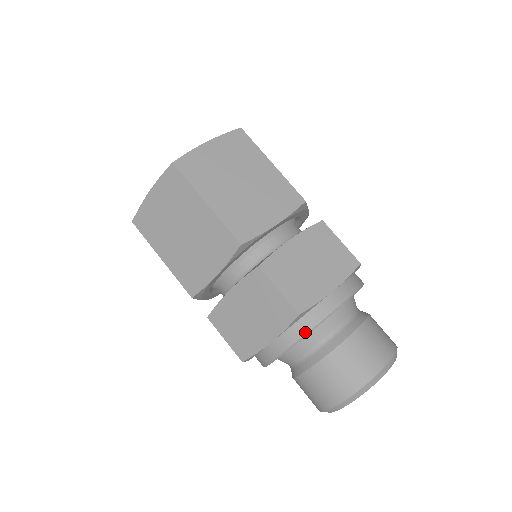
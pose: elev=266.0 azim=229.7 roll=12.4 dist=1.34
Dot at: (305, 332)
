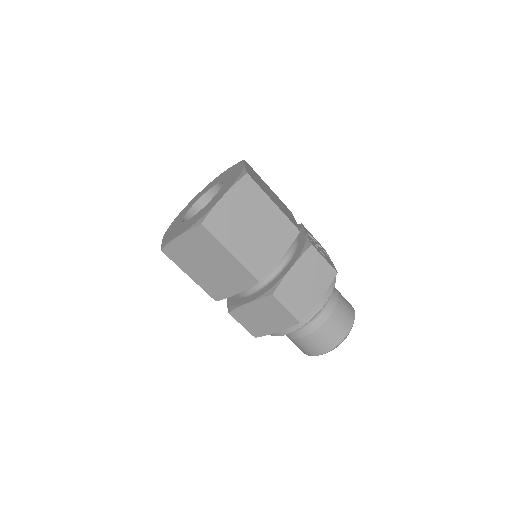
Dot at: (301, 326)
